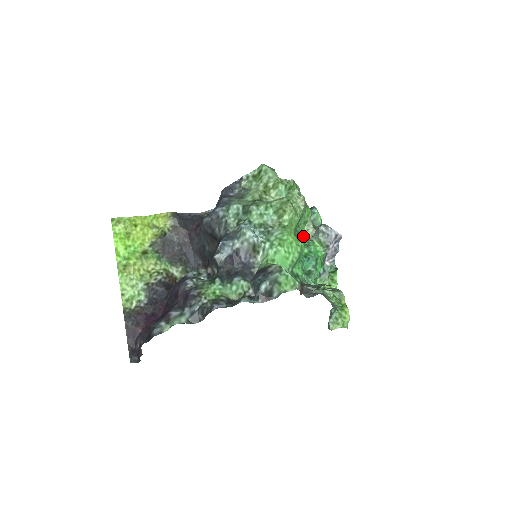
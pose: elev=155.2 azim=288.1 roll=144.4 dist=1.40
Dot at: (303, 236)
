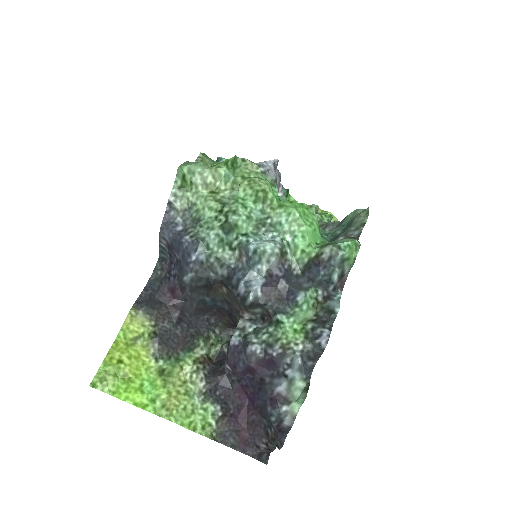
Dot at: occluded
